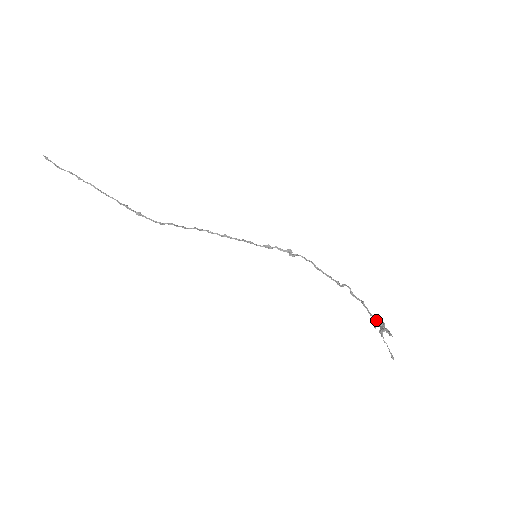
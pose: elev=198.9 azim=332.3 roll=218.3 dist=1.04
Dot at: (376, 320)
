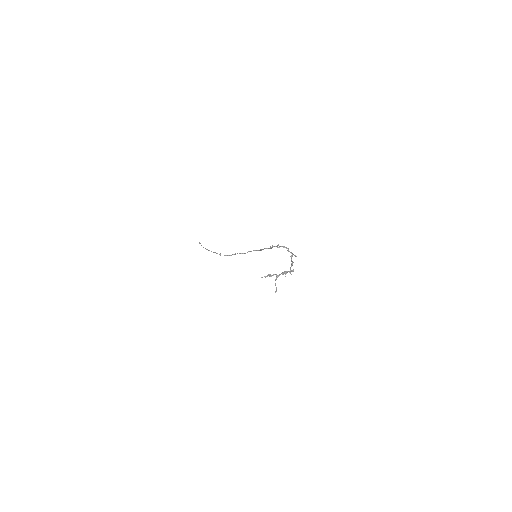
Dot at: (290, 272)
